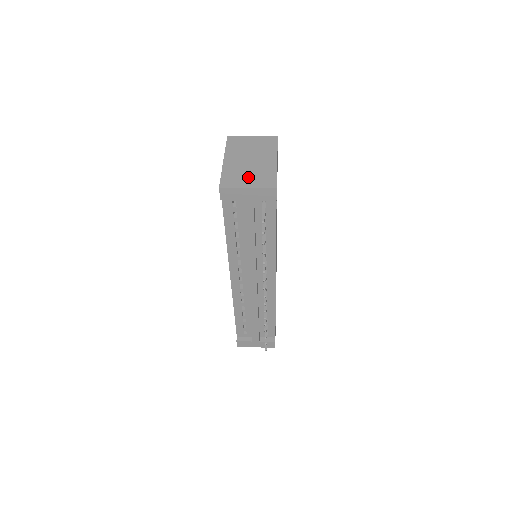
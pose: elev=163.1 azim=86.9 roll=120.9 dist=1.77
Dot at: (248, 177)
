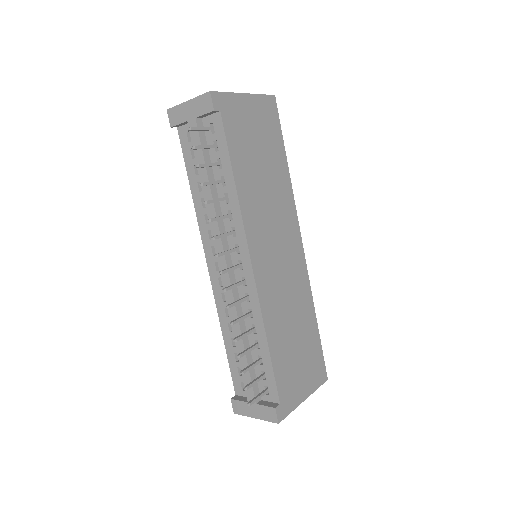
Dot at: occluded
